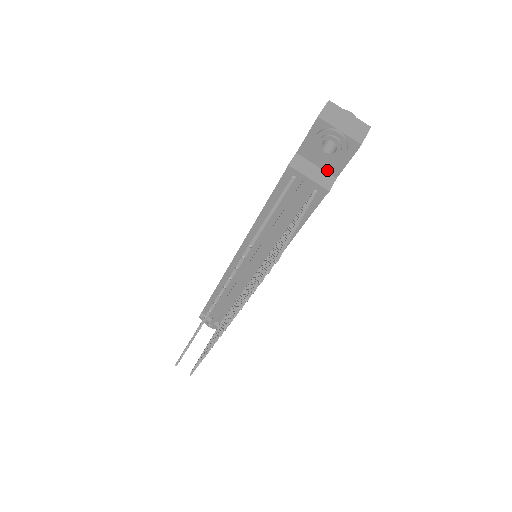
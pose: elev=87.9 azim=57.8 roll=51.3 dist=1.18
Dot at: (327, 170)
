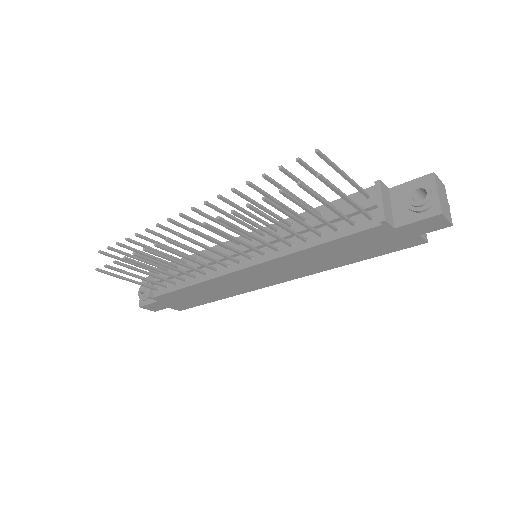
Dot at: (395, 217)
